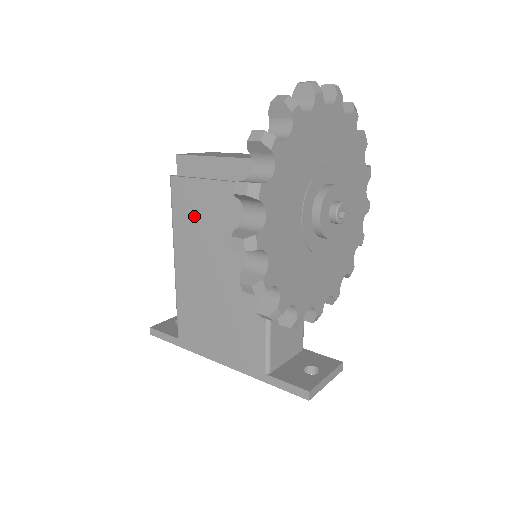
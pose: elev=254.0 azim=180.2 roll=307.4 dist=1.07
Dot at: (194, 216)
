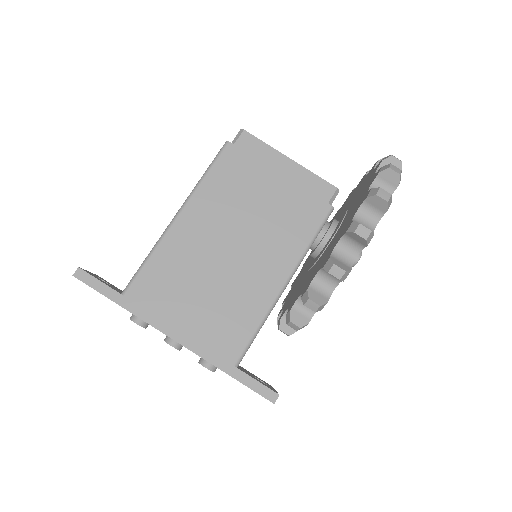
Dot at: (236, 188)
